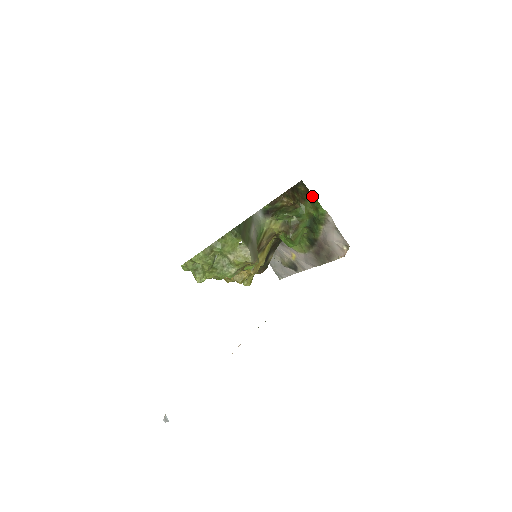
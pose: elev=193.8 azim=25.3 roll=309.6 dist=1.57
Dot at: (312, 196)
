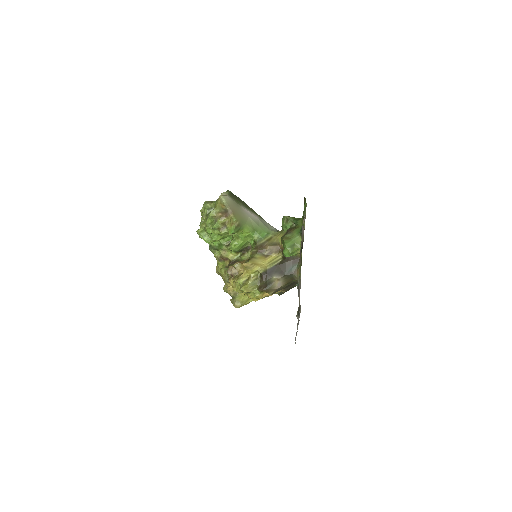
Dot at: (305, 200)
